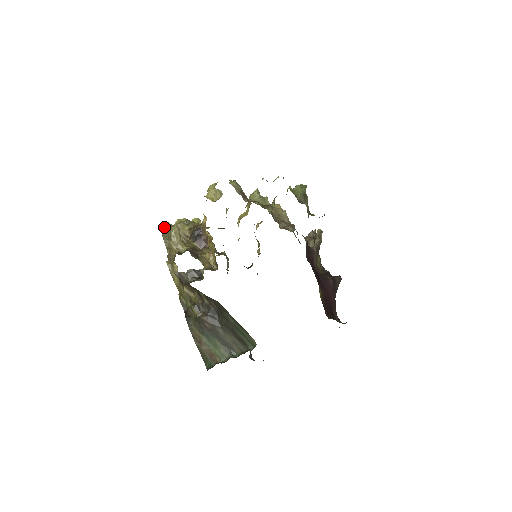
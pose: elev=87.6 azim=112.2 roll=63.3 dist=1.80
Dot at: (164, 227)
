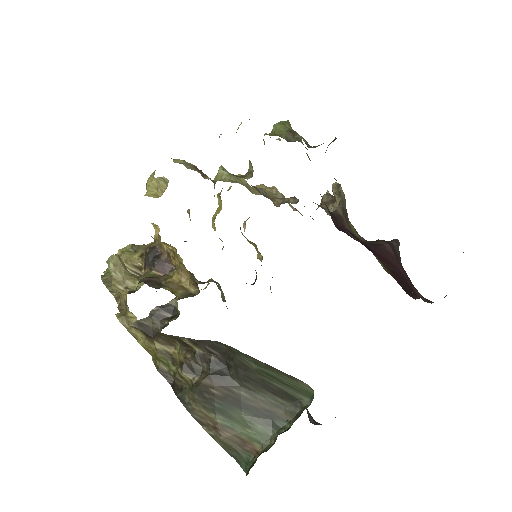
Dot at: (106, 272)
